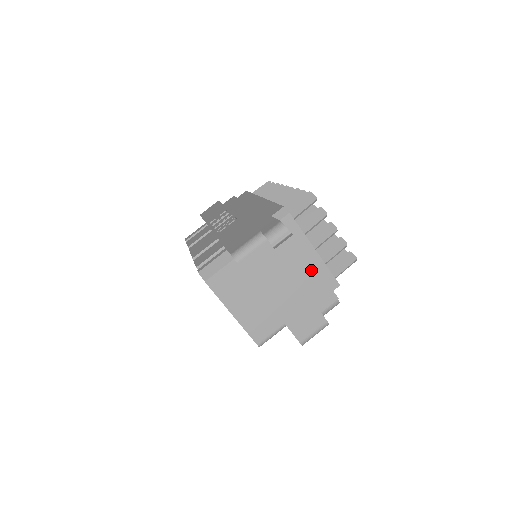
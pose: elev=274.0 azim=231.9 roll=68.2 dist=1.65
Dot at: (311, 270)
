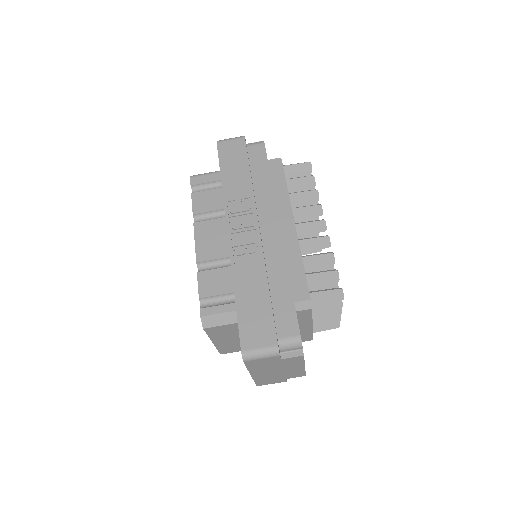
Dot at: (299, 367)
